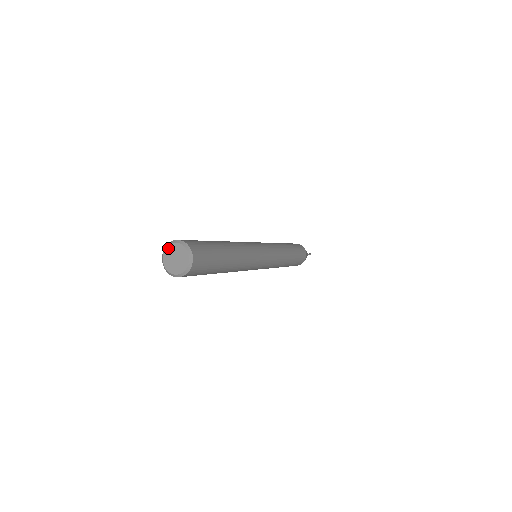
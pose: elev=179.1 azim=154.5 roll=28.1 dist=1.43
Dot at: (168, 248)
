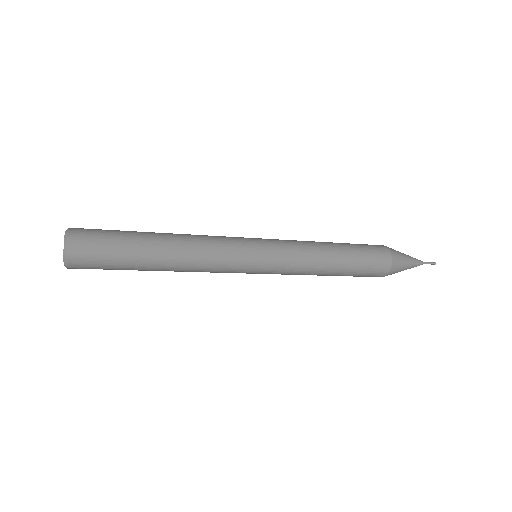
Dot at: occluded
